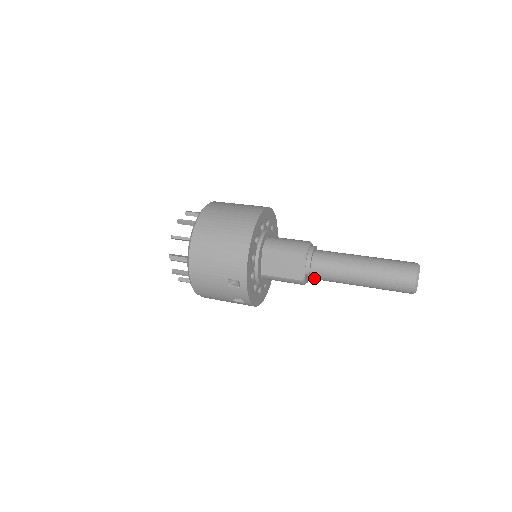
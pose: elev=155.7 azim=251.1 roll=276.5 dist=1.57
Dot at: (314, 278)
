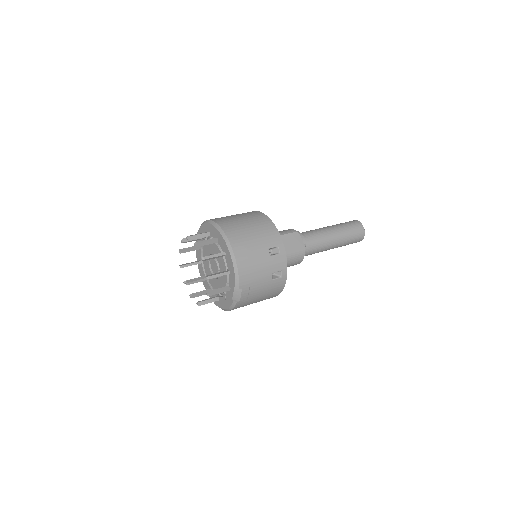
Dot at: (307, 250)
